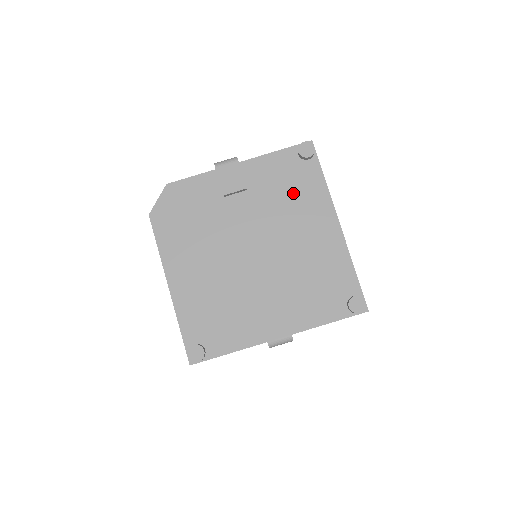
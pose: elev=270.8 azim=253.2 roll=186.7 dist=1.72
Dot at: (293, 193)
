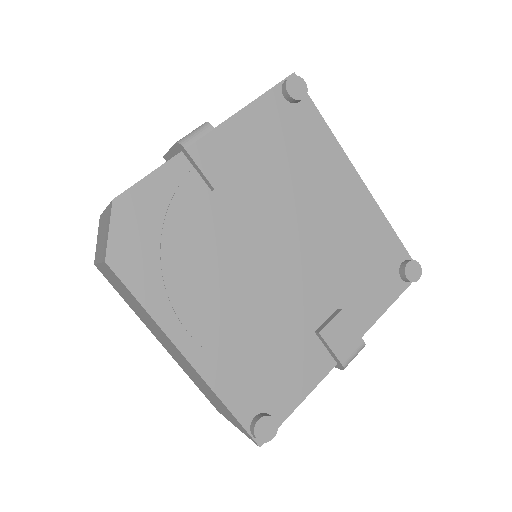
Dot at: (298, 156)
